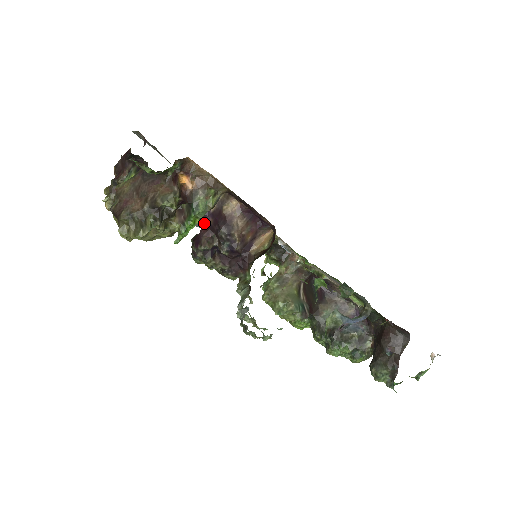
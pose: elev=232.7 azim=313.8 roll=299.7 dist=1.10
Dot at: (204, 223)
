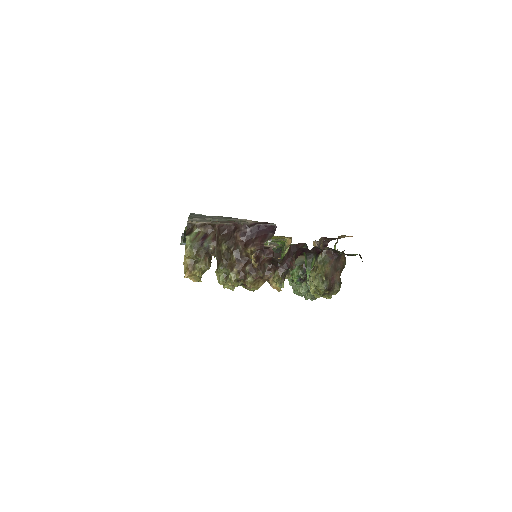
Dot at: occluded
